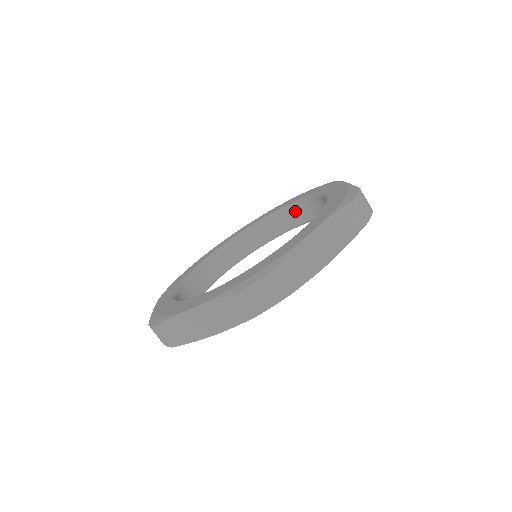
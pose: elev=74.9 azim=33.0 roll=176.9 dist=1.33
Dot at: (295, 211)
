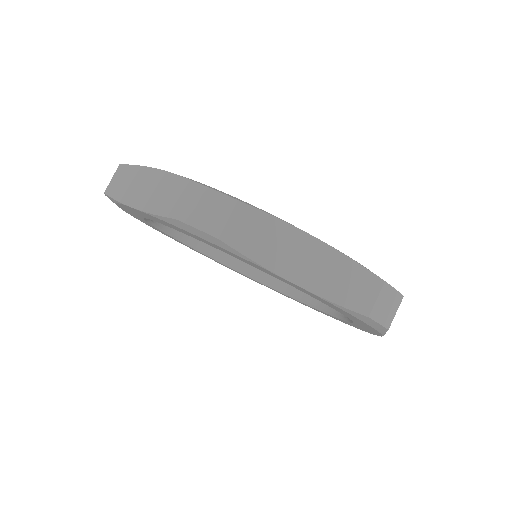
Dot at: occluded
